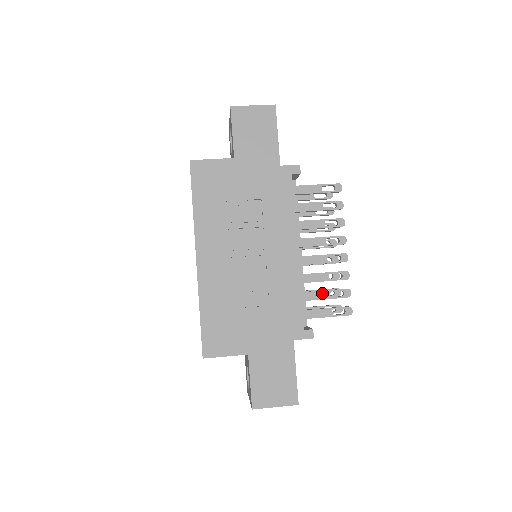
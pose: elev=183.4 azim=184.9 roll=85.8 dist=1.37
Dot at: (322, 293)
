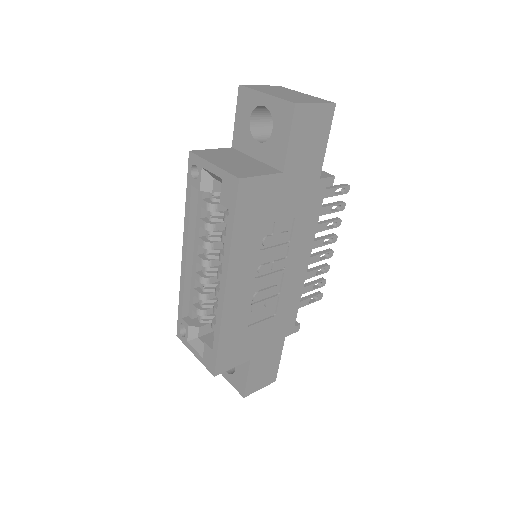
Dot at: (308, 288)
